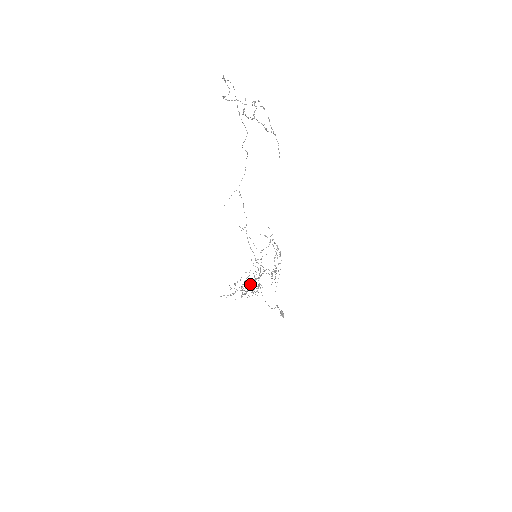
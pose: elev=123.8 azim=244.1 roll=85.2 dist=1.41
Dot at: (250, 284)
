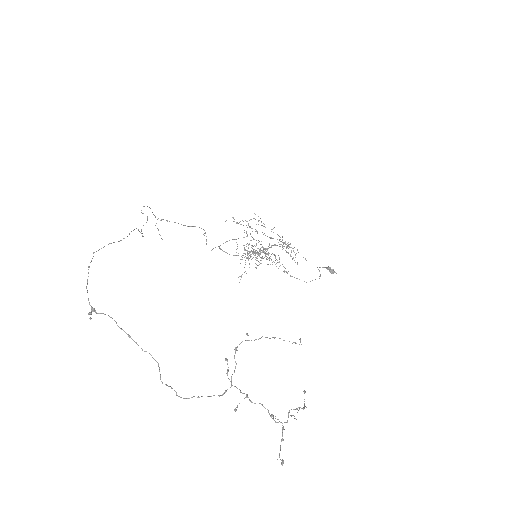
Dot at: occluded
